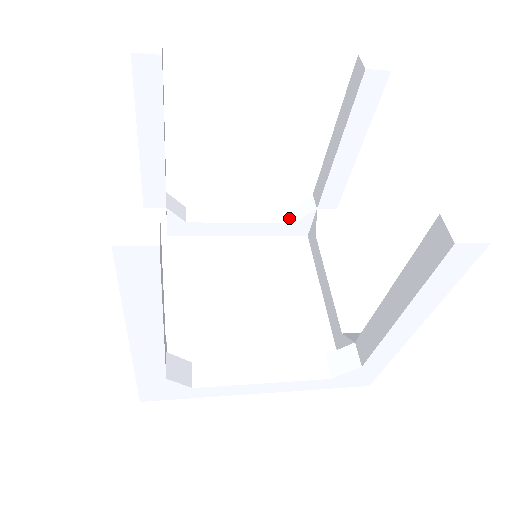
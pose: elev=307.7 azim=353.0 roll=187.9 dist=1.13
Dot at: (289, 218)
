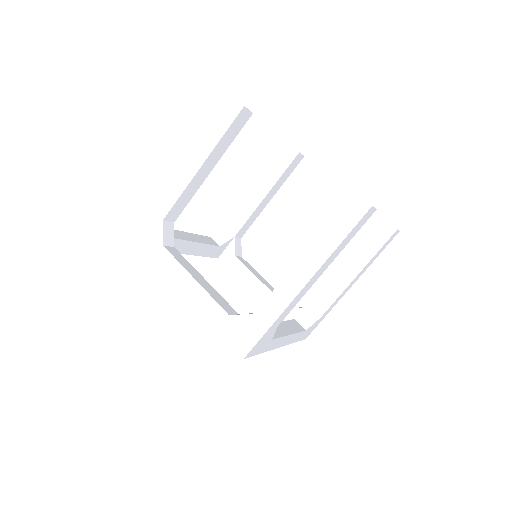
Dot at: occluded
